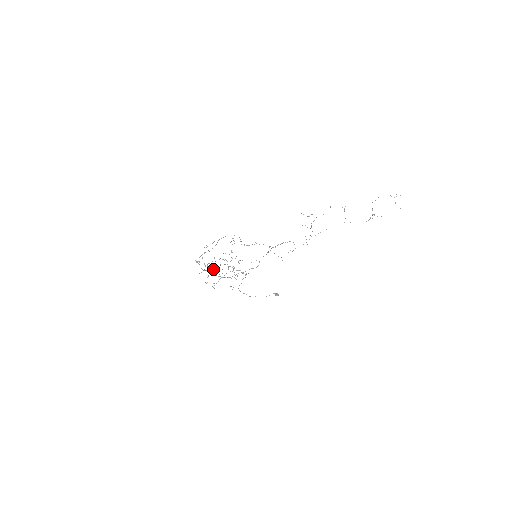
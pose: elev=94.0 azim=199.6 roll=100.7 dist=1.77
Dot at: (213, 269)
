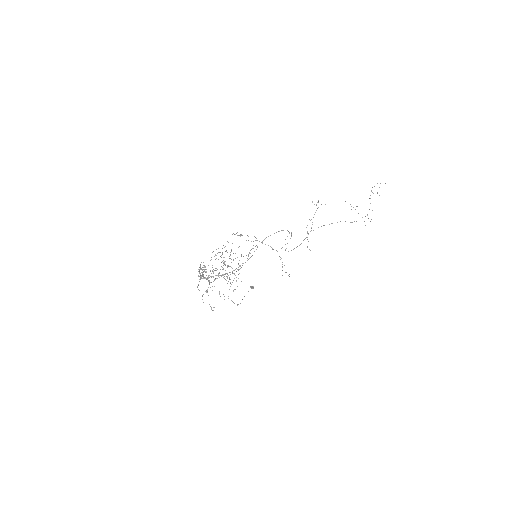
Dot at: (209, 275)
